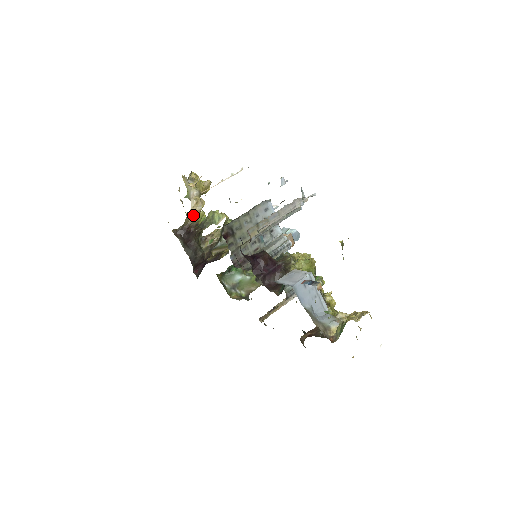
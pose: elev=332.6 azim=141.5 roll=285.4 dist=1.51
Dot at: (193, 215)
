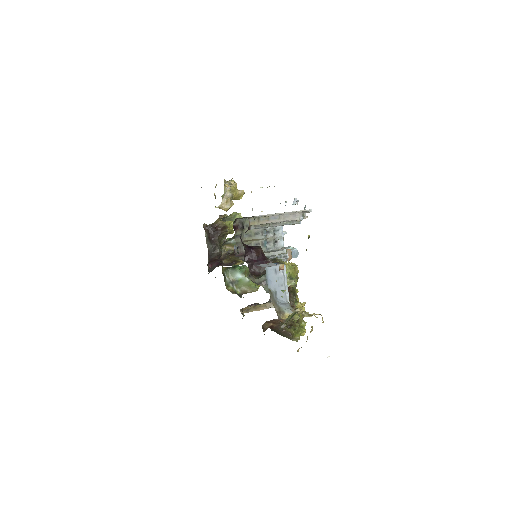
Dot at: occluded
